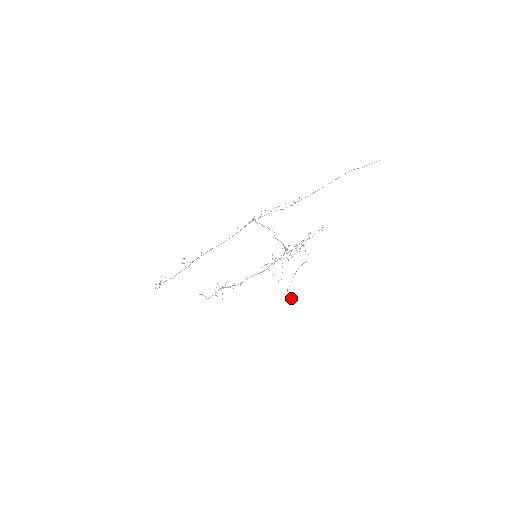
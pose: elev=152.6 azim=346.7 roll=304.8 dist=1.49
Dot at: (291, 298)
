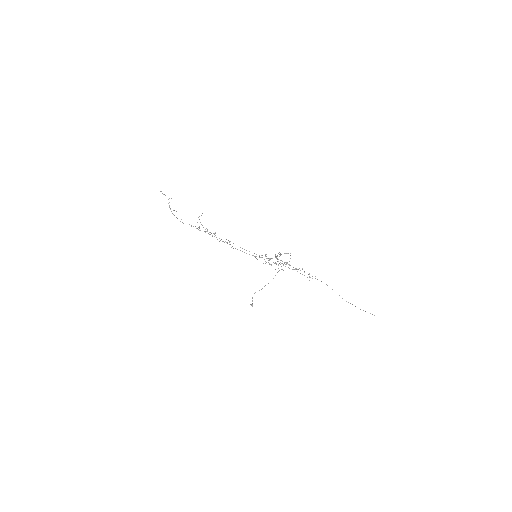
Dot at: (252, 305)
